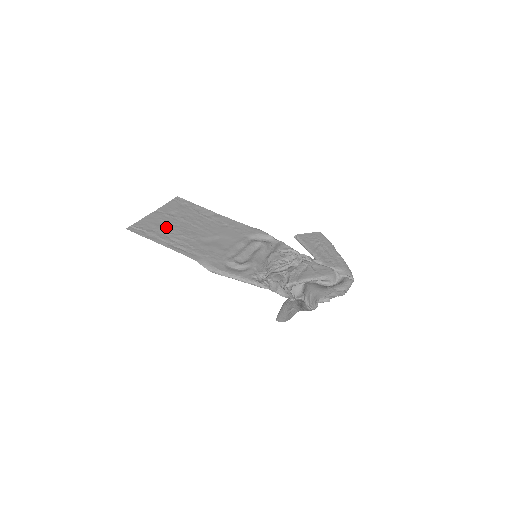
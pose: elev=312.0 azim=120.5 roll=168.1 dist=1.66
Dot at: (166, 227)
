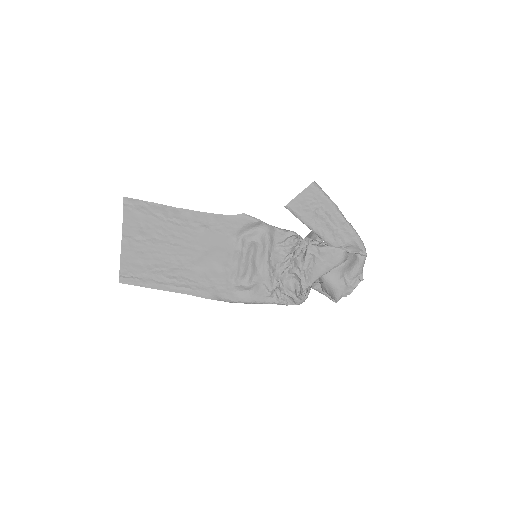
Dot at: (151, 262)
